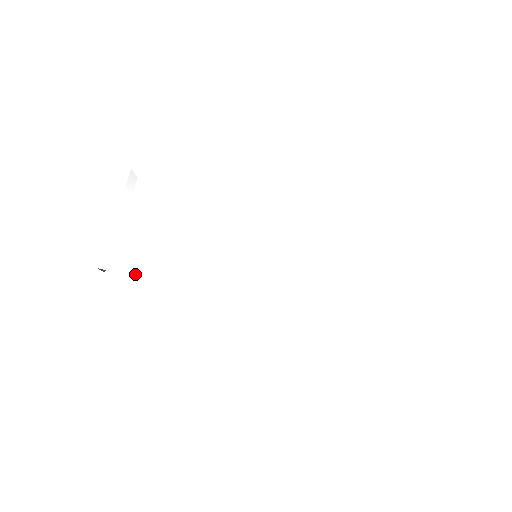
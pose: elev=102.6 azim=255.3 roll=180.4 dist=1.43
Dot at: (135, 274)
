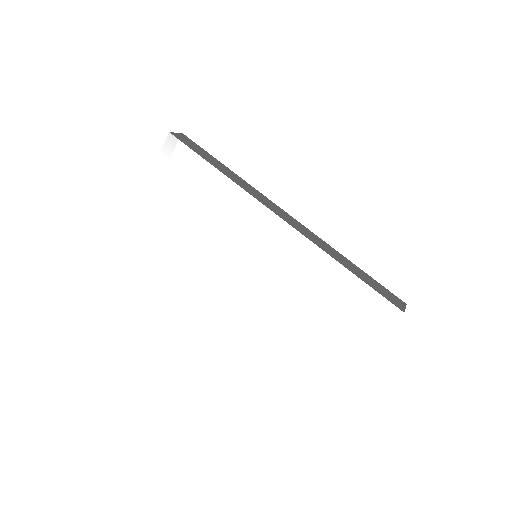
Dot at: (154, 233)
